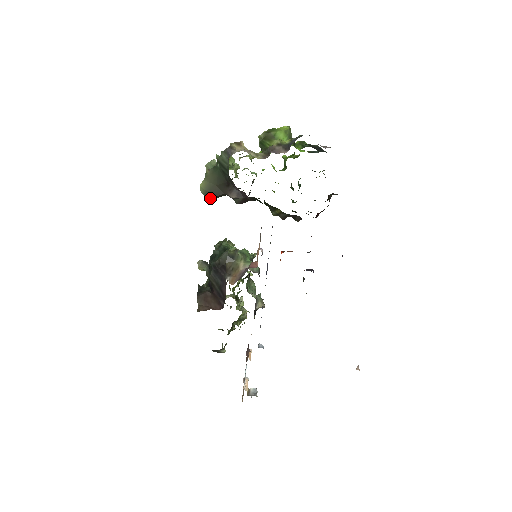
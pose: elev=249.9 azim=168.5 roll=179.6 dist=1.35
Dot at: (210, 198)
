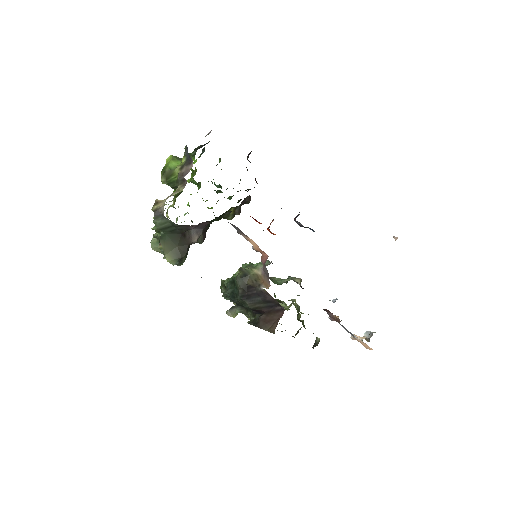
Dot at: (183, 261)
